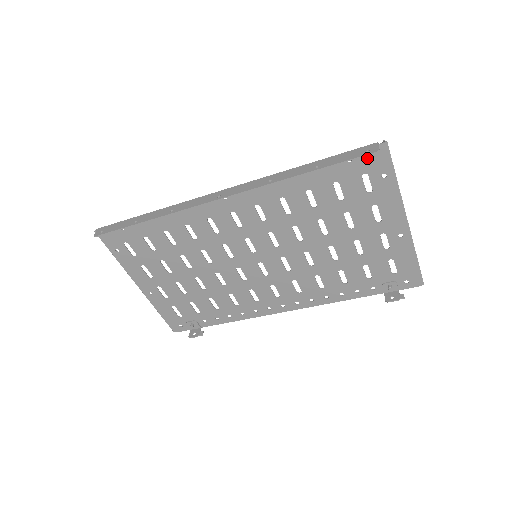
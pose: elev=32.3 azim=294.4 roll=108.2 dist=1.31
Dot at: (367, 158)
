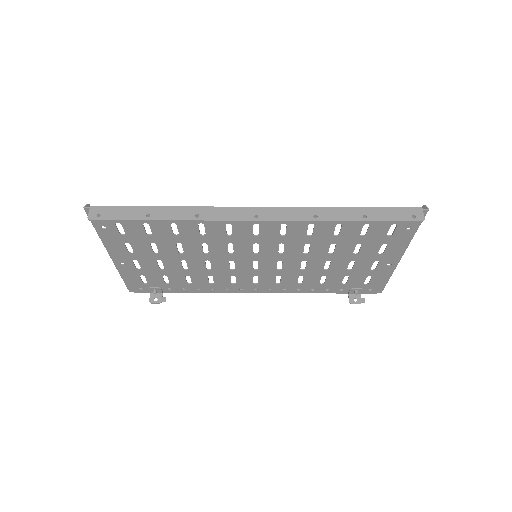
Dot at: occluded
